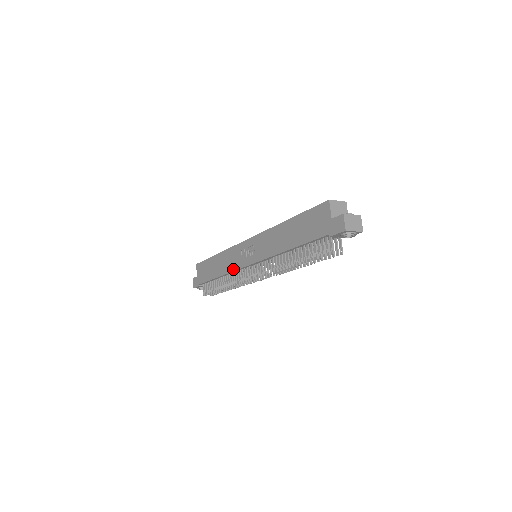
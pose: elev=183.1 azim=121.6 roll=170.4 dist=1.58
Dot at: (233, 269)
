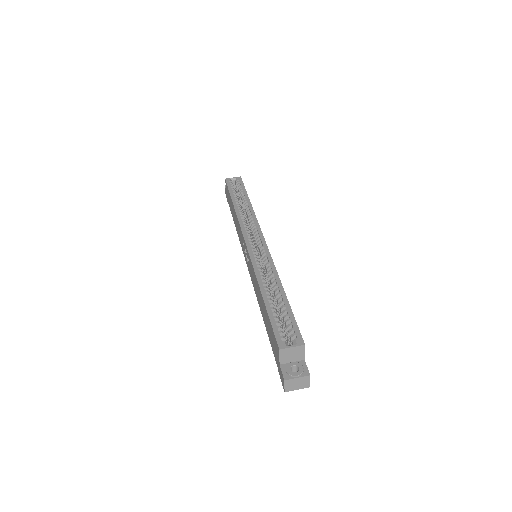
Dot at: occluded
